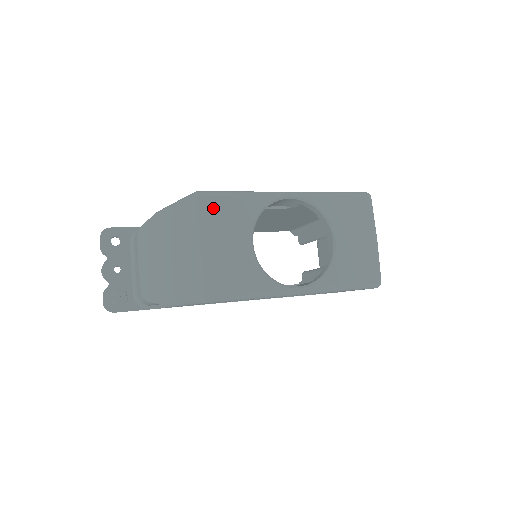
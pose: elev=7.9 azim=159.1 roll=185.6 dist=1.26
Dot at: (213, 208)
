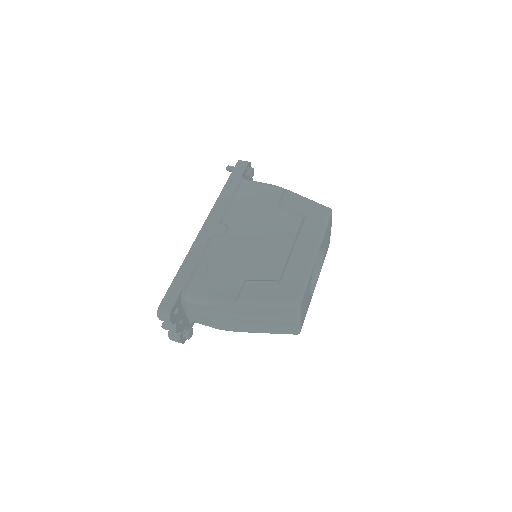
Dot at: (303, 301)
